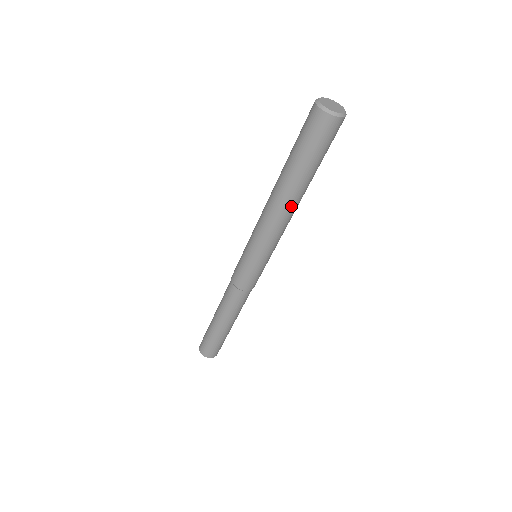
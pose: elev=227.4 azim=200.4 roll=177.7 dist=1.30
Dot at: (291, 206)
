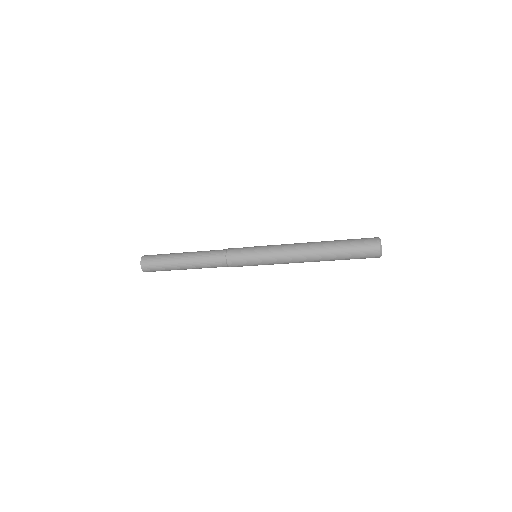
Dot at: occluded
